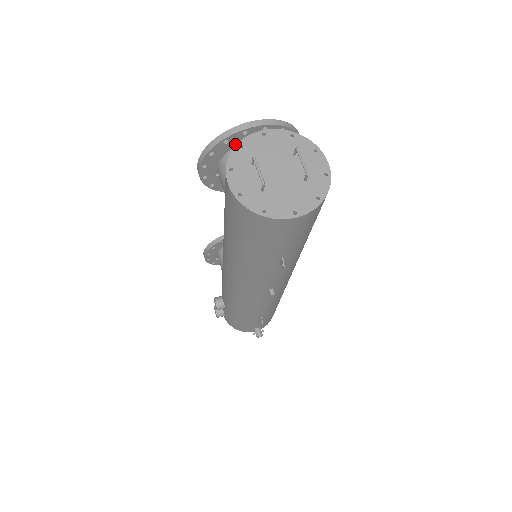
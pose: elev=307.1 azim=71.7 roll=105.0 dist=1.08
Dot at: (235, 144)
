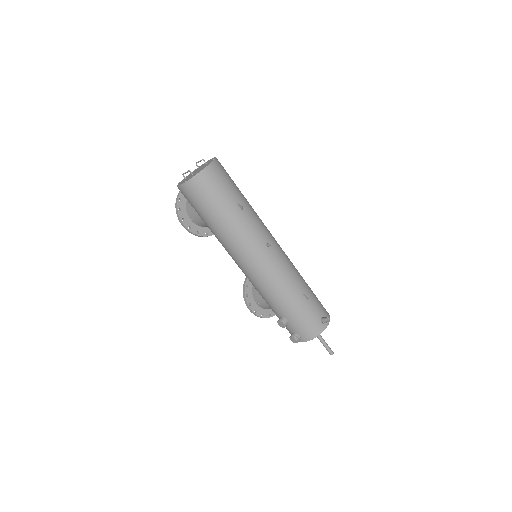
Dot at: (185, 200)
